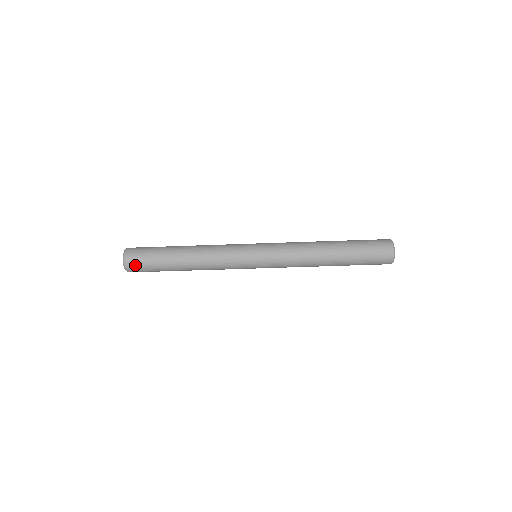
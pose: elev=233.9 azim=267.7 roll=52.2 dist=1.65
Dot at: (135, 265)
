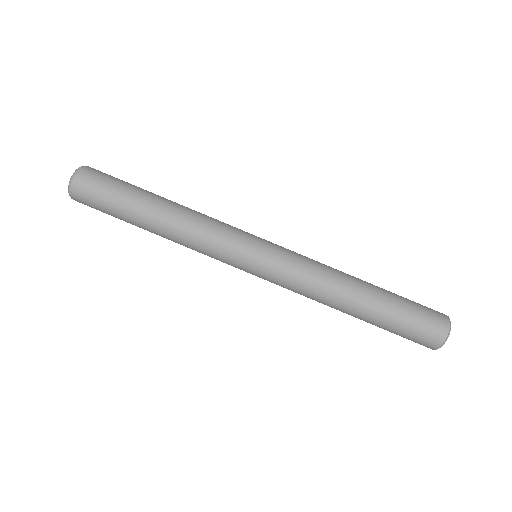
Dot at: (94, 174)
